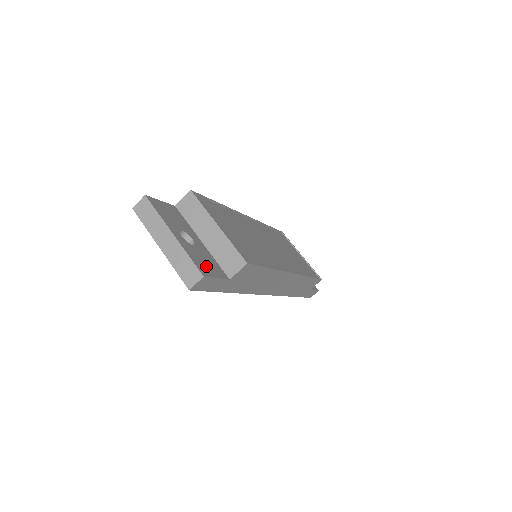
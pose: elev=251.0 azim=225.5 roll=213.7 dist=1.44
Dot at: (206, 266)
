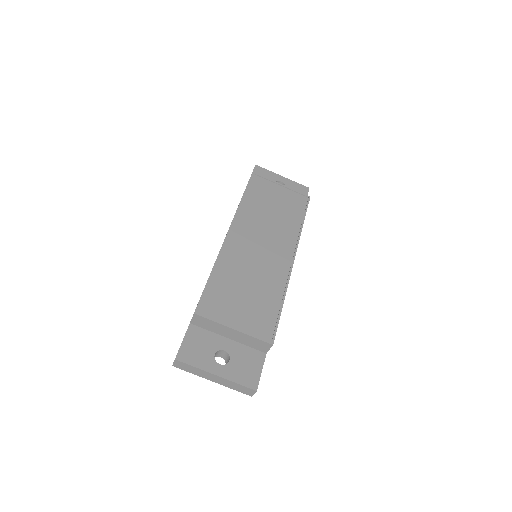
Dot at: (250, 372)
